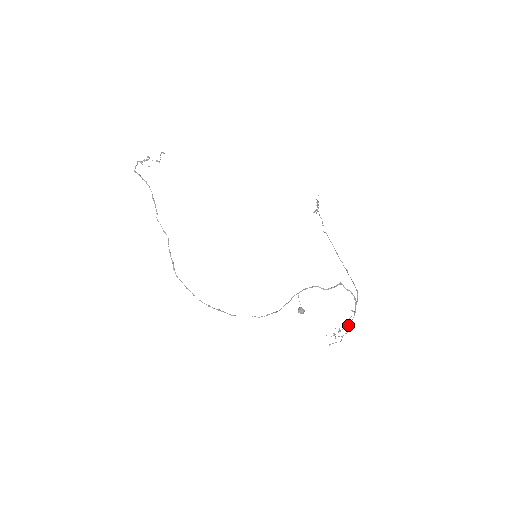
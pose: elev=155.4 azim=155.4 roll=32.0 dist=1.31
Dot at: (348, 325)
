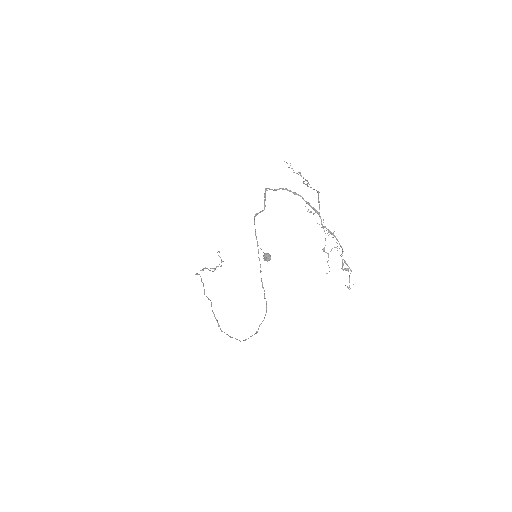
Dot at: occluded
